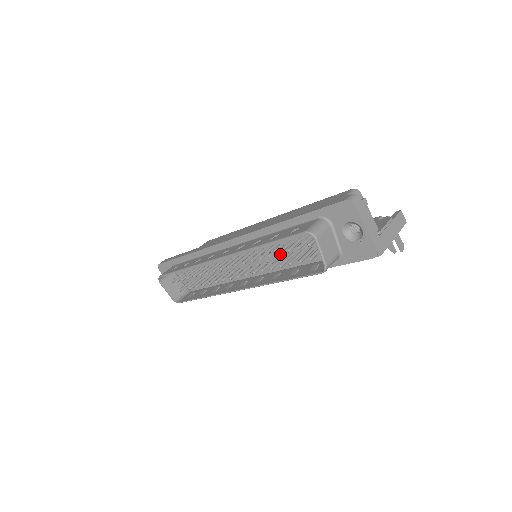
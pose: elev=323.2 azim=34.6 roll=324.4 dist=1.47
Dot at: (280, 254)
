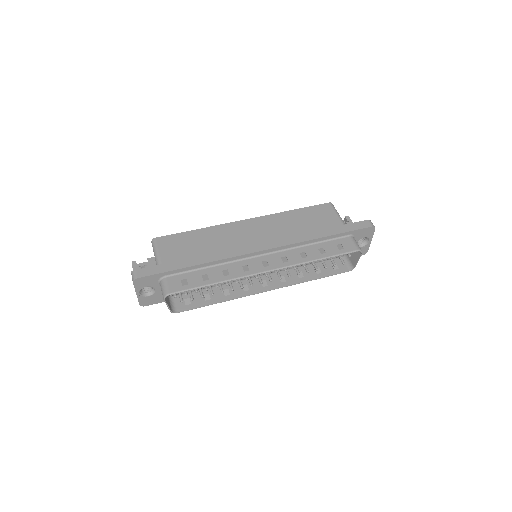
Dot at: occluded
